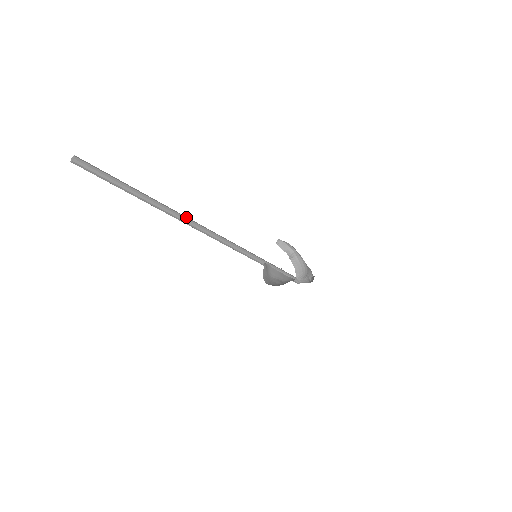
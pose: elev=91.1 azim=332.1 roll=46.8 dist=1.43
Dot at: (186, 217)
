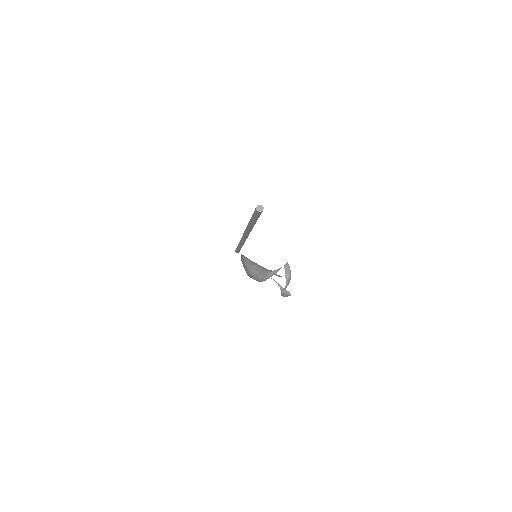
Dot at: occluded
